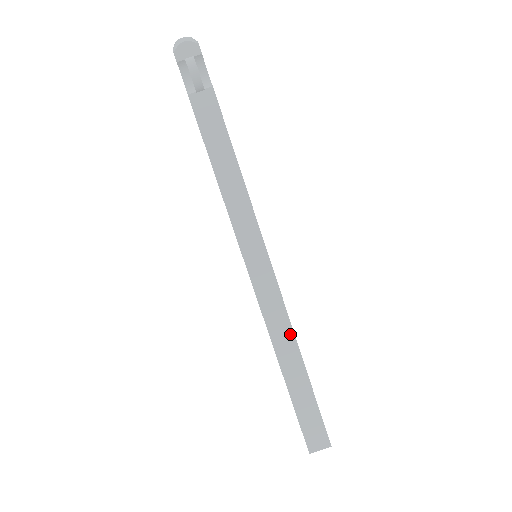
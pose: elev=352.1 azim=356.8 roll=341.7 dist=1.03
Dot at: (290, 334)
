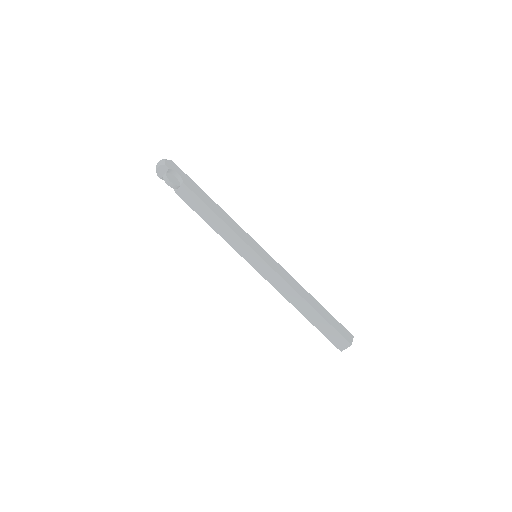
Dot at: (294, 292)
